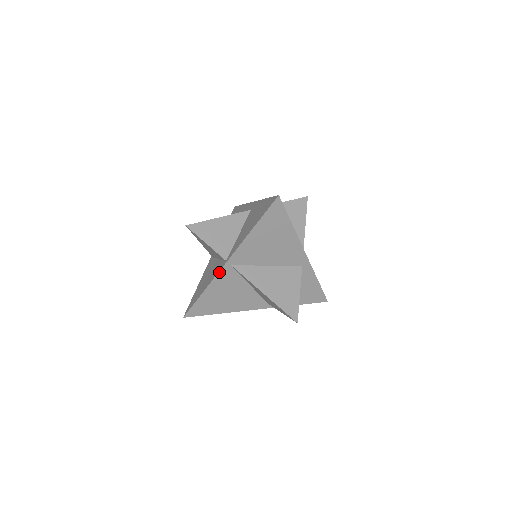
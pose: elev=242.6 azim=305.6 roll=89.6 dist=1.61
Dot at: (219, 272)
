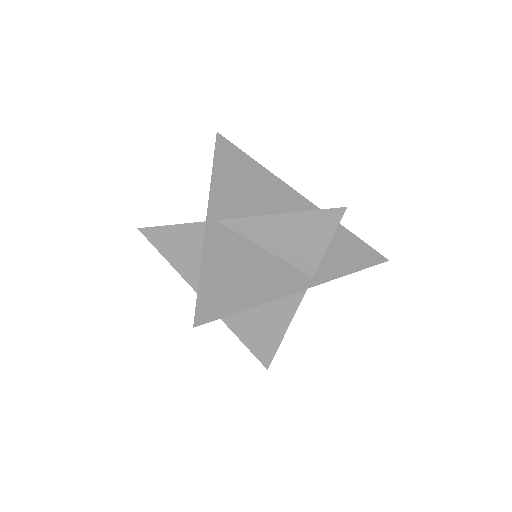
Dot at: (205, 233)
